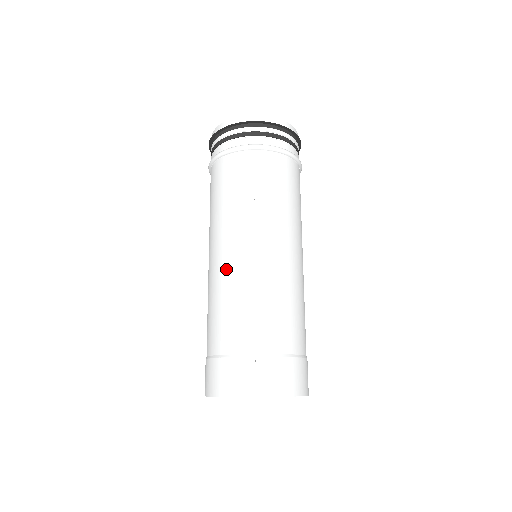
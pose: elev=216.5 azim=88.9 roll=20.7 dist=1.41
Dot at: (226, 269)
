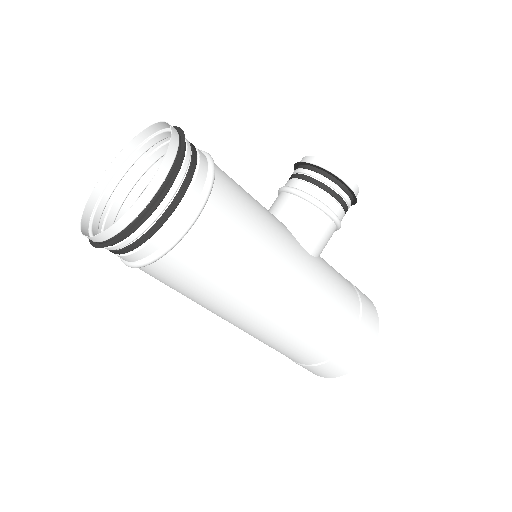
Dot at: occluded
